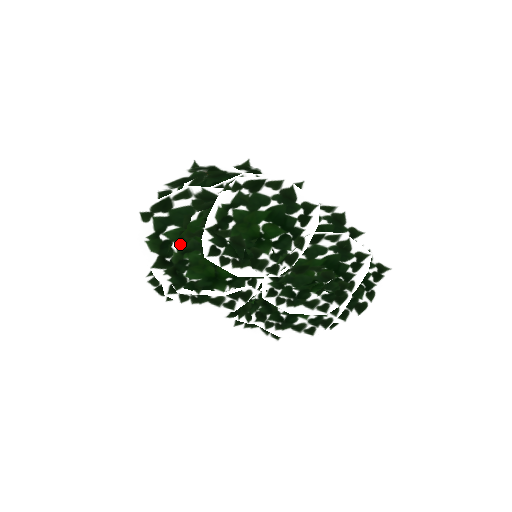
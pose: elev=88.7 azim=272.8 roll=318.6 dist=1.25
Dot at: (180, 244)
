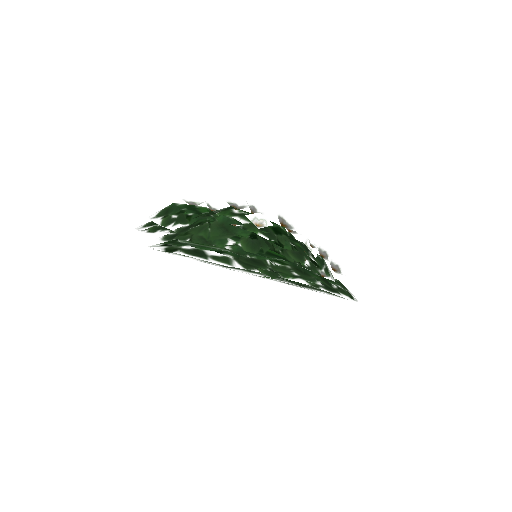
Dot at: occluded
